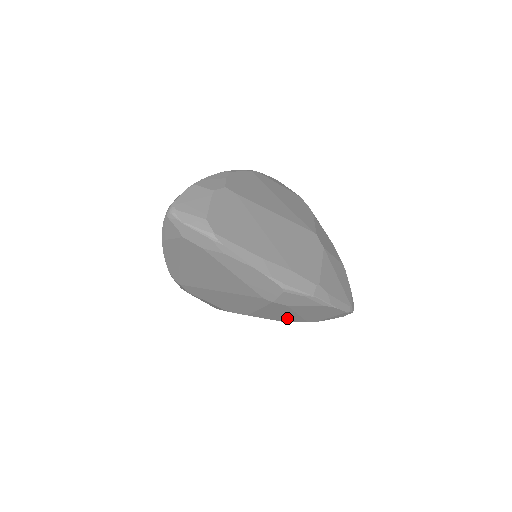
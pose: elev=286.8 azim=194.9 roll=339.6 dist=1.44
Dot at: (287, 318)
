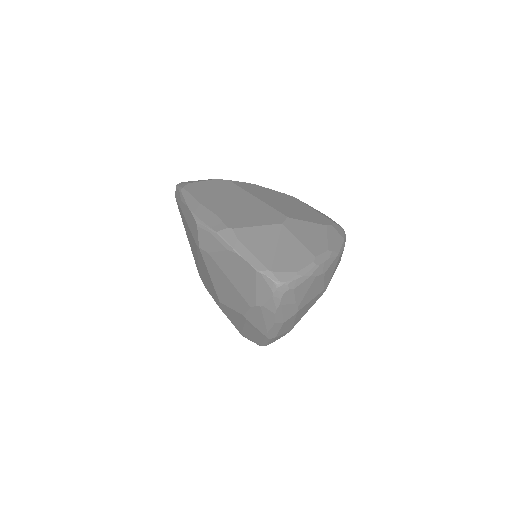
Dot at: (236, 299)
